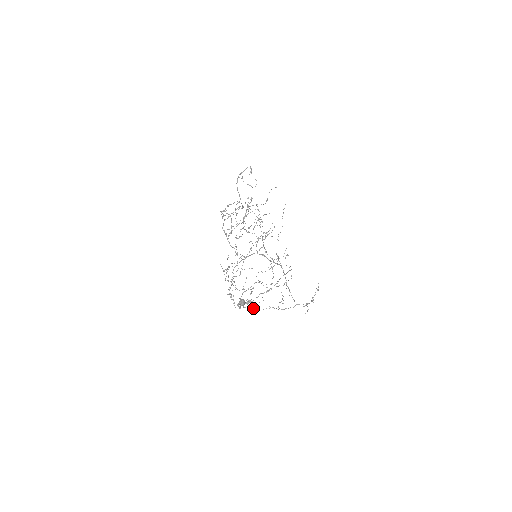
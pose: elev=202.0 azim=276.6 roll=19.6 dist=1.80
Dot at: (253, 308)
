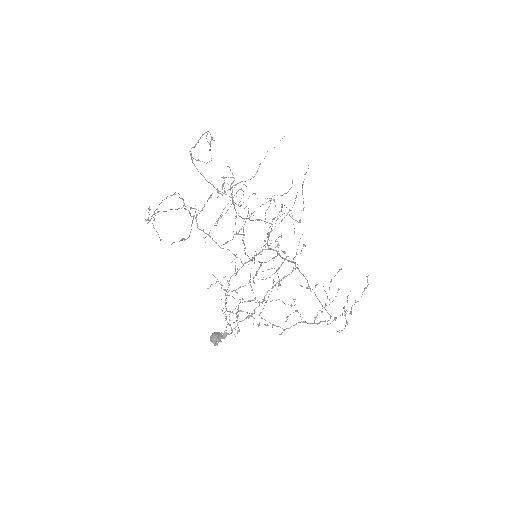
Dot at: (277, 326)
